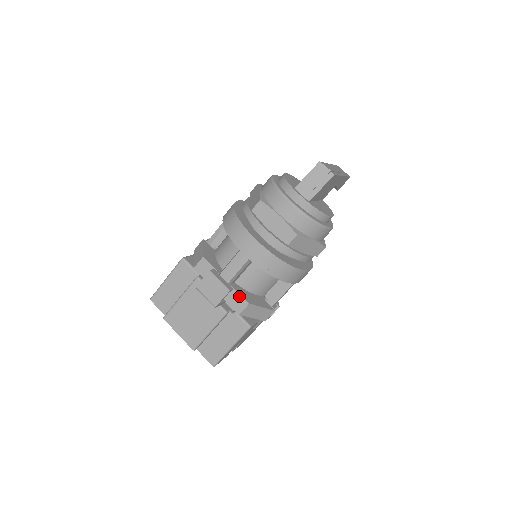
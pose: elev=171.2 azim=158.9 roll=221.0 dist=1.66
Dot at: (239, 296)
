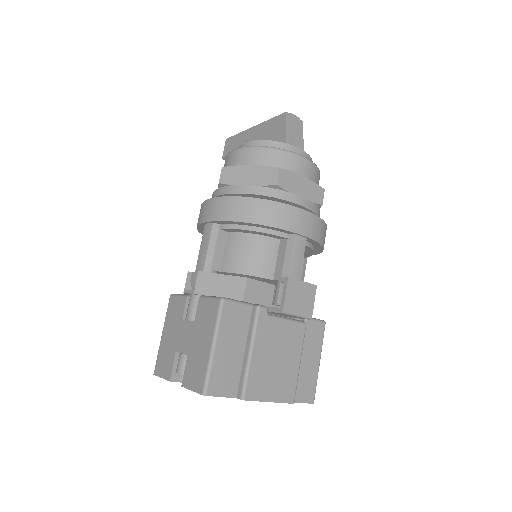
Dot at: occluded
